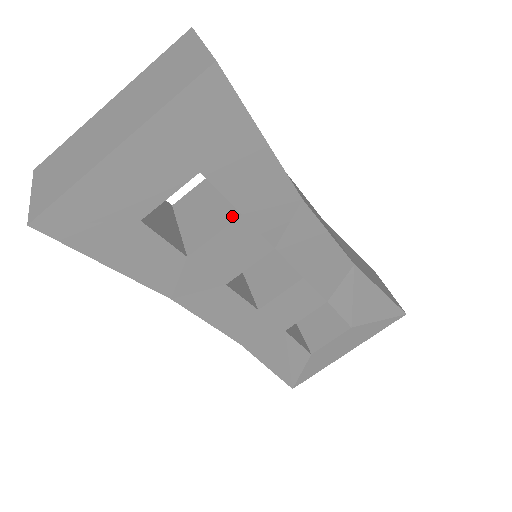
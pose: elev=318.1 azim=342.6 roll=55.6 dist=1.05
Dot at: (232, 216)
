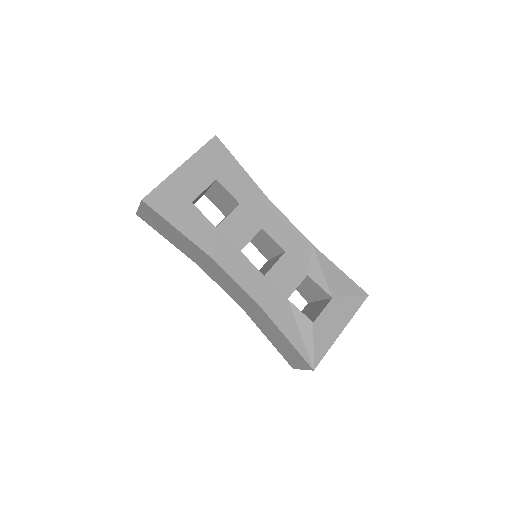
Dot at: (235, 208)
